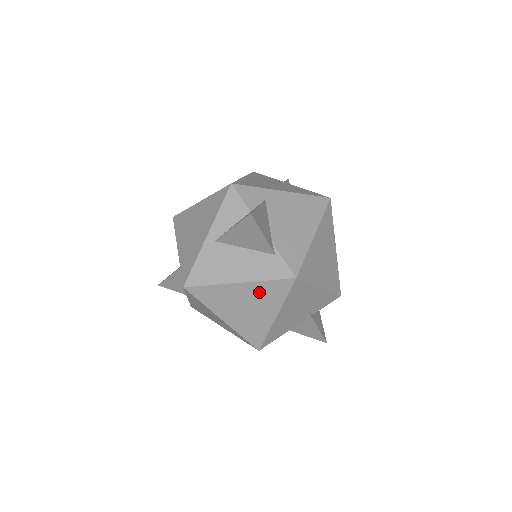
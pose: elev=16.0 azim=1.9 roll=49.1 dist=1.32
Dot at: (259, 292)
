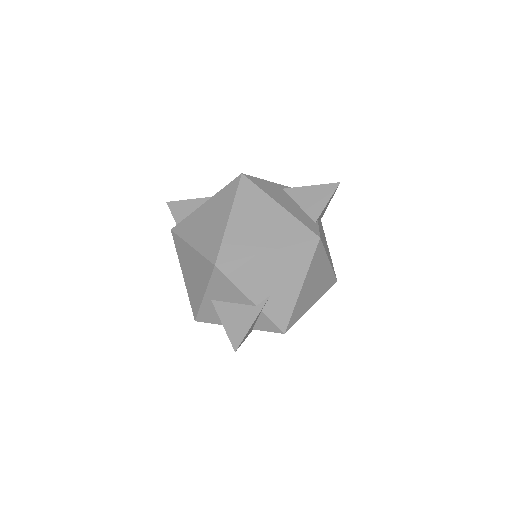
Dot at: (284, 223)
